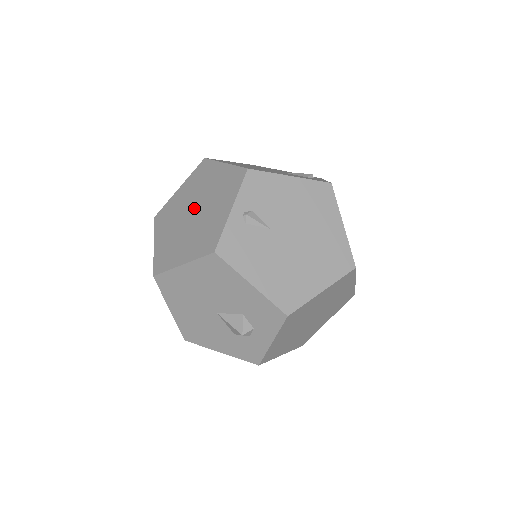
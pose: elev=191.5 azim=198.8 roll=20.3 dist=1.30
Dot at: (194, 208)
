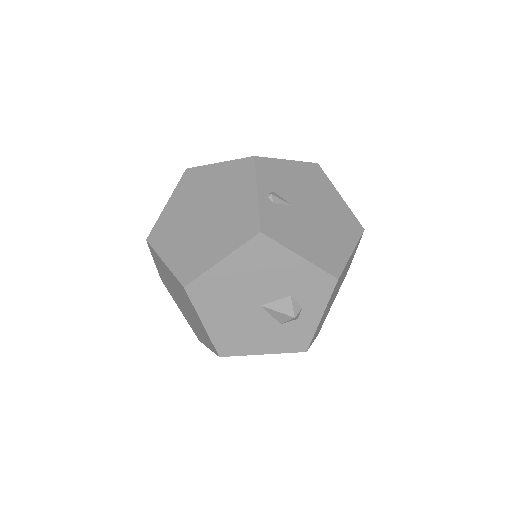
Dot at: (203, 210)
